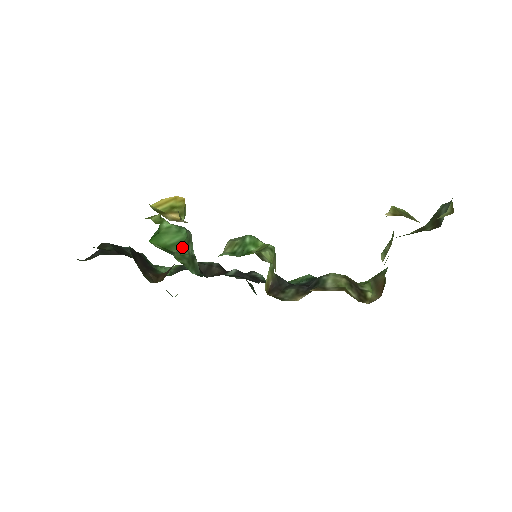
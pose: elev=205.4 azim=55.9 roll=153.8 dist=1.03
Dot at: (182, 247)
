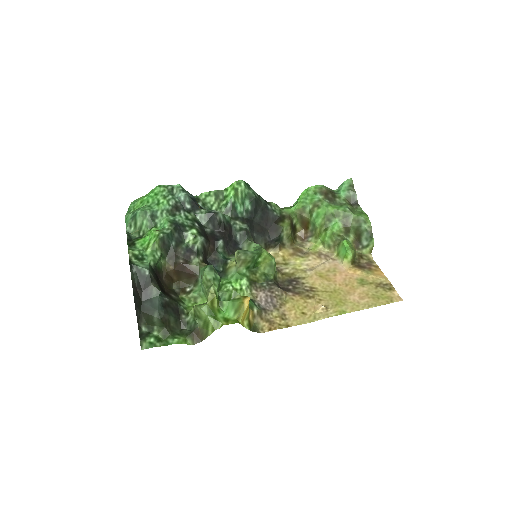
Dot at: occluded
